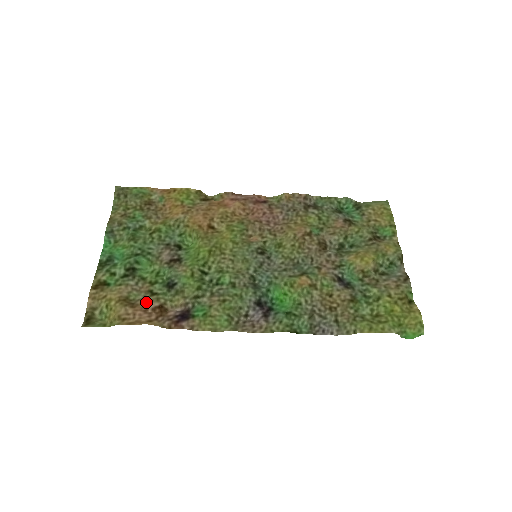
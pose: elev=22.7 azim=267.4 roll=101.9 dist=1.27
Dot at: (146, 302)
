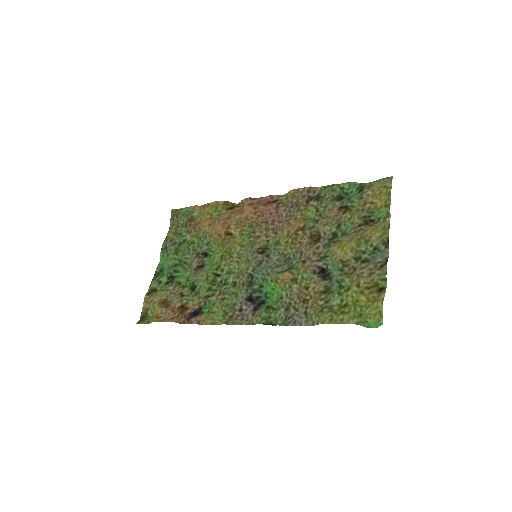
Dot at: (175, 303)
